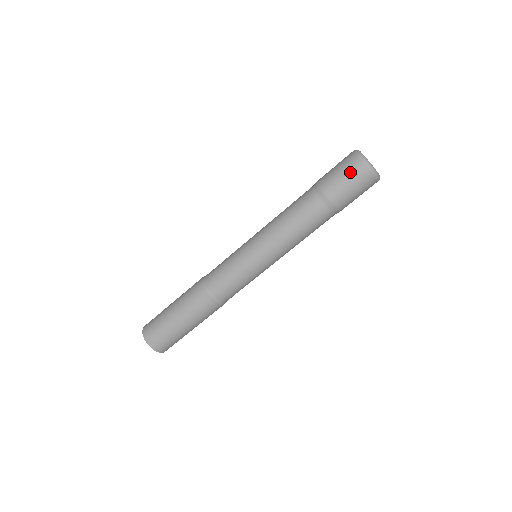
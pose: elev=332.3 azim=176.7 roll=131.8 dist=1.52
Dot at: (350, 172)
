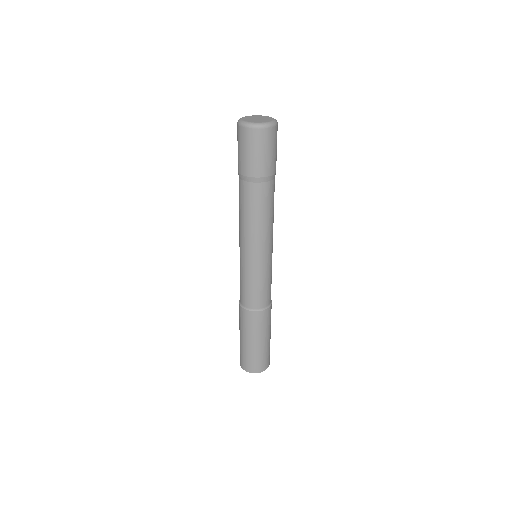
Dot at: (241, 143)
